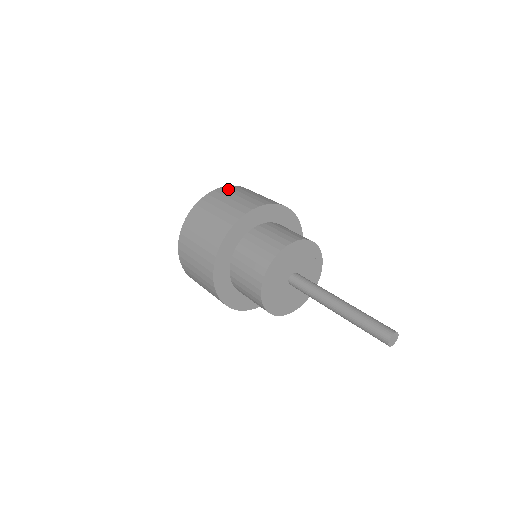
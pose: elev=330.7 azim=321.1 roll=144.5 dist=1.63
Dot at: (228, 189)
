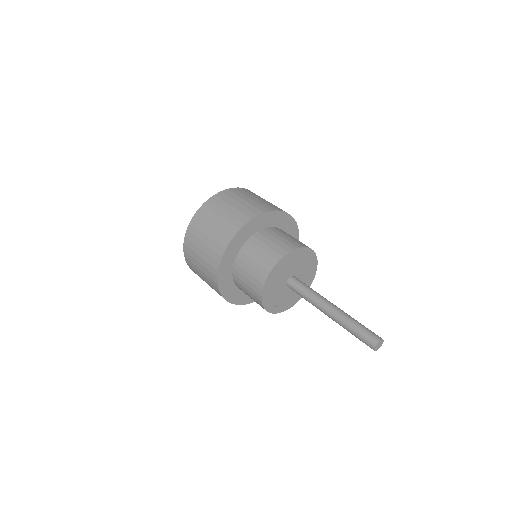
Dot at: occluded
